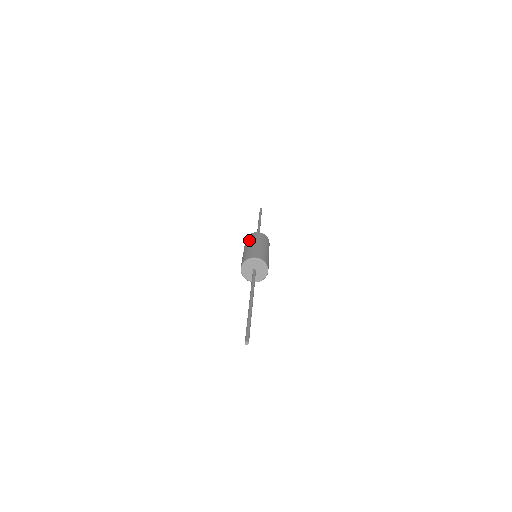
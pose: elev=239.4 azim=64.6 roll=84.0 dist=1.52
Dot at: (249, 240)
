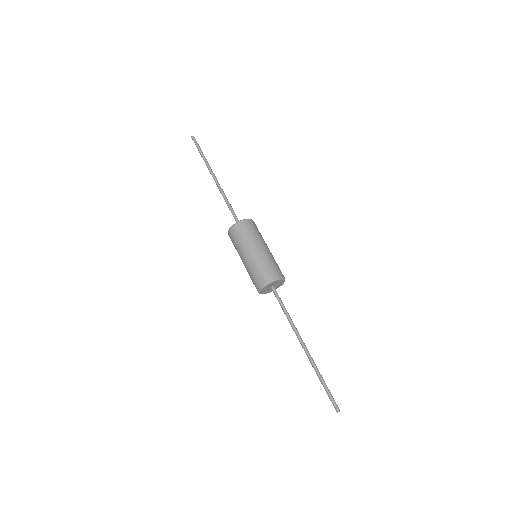
Dot at: (236, 246)
